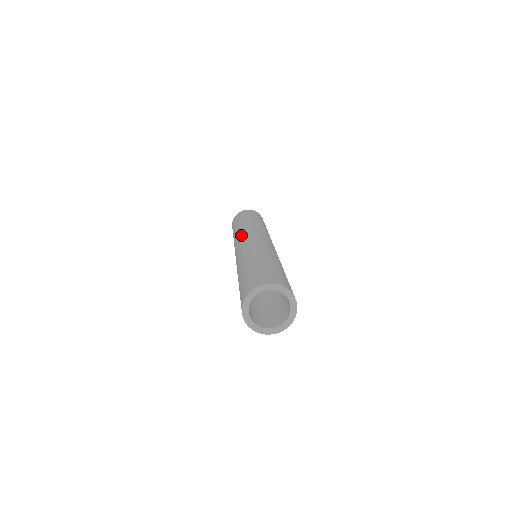
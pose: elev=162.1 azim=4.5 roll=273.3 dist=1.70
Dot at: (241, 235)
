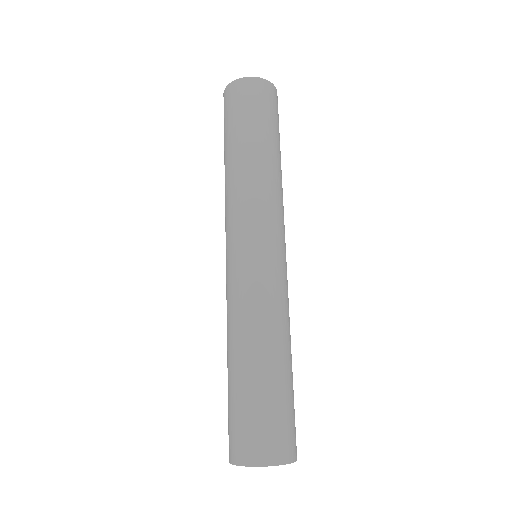
Dot at: (245, 214)
